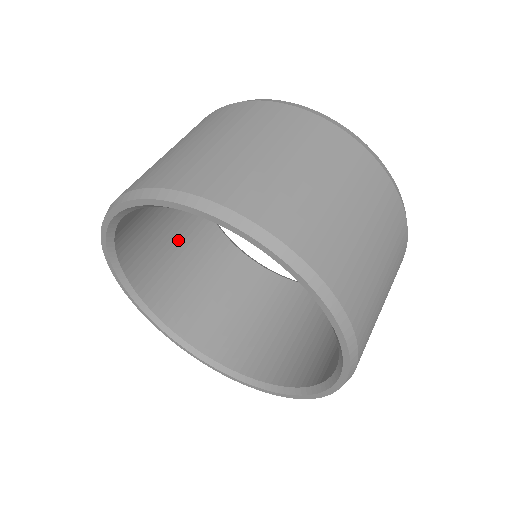
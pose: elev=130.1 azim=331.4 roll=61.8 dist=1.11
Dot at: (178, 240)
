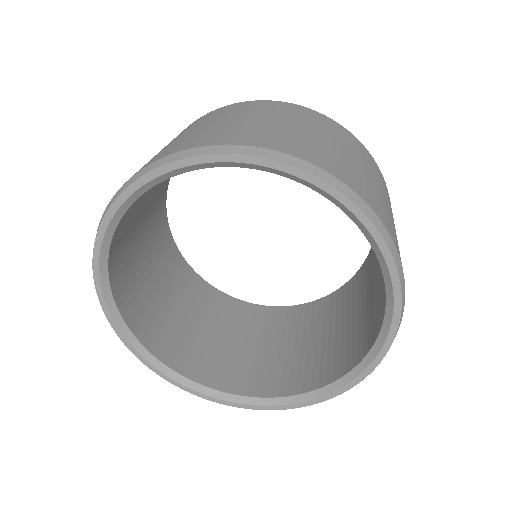
Dot at: (155, 270)
